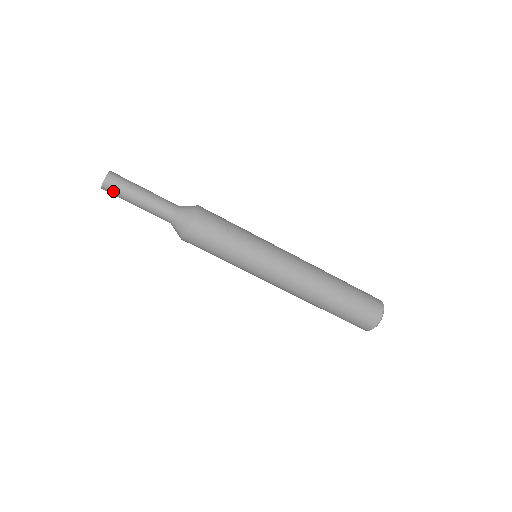
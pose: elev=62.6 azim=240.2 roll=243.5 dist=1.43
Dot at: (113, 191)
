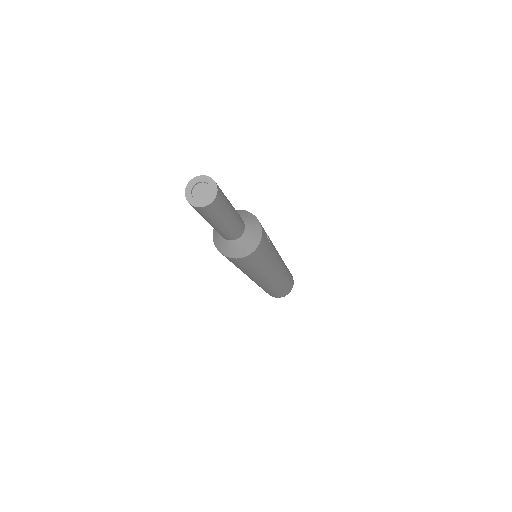
Dot at: (213, 211)
